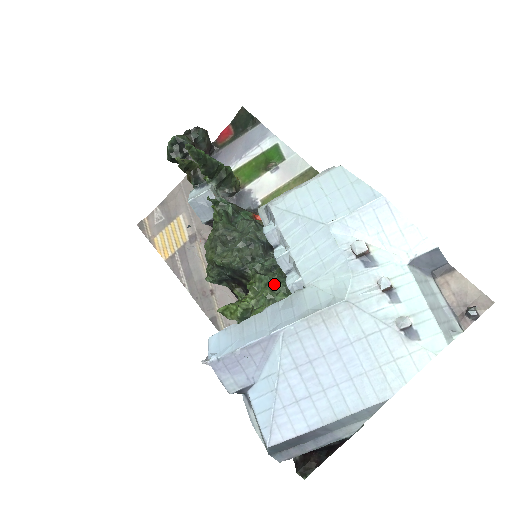
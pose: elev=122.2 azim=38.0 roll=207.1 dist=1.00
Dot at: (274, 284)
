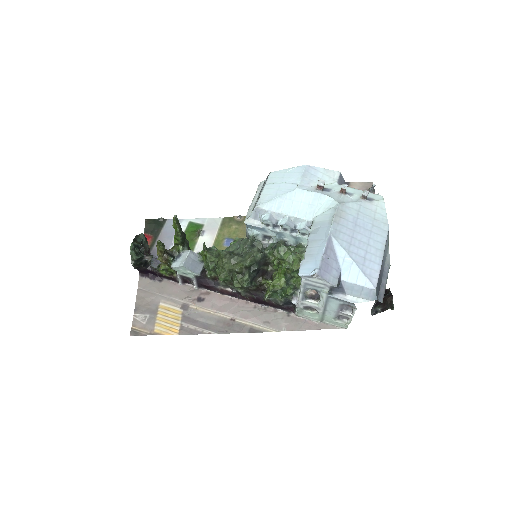
Dot at: (288, 247)
